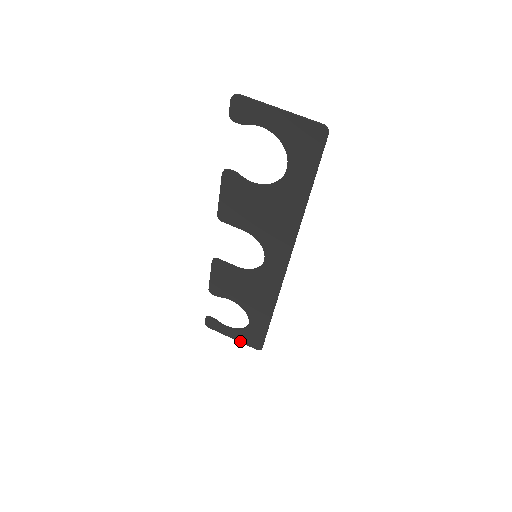
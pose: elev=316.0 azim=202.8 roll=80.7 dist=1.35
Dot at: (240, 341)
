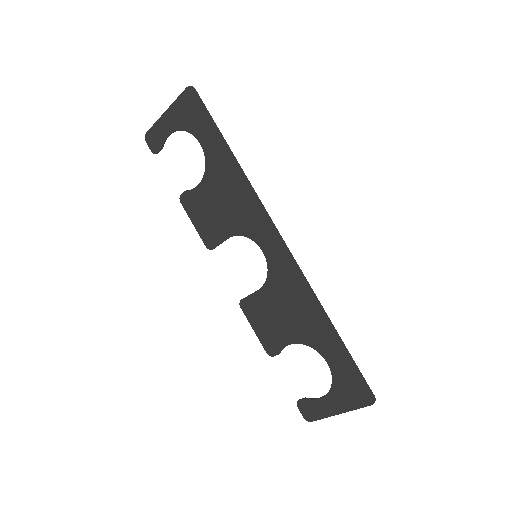
Dot at: (348, 409)
